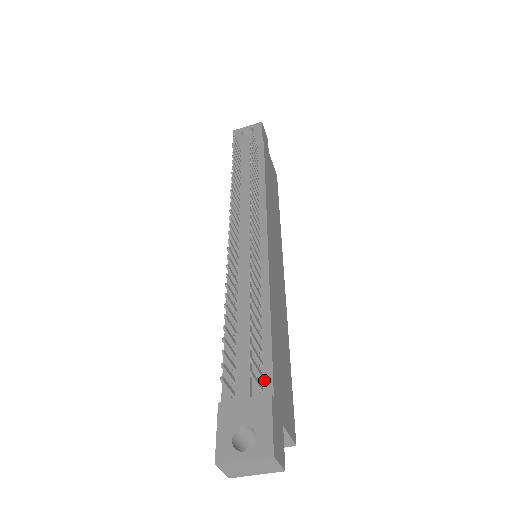
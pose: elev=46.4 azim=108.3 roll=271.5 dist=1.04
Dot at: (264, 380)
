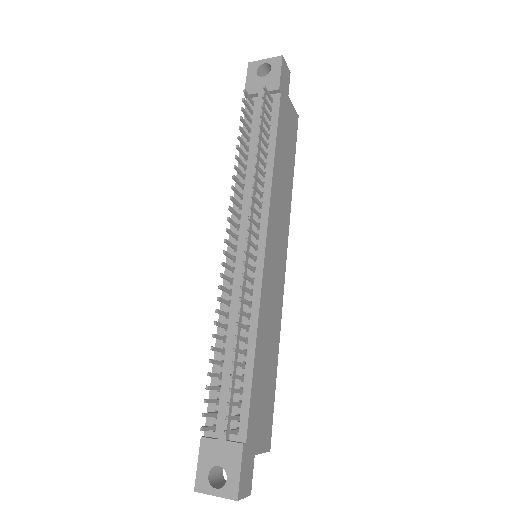
Dot at: (240, 423)
